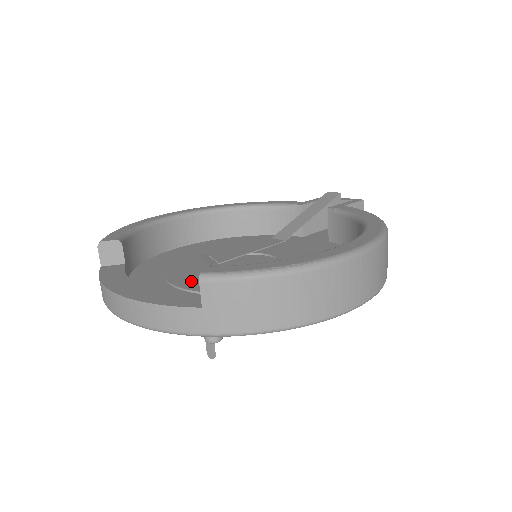
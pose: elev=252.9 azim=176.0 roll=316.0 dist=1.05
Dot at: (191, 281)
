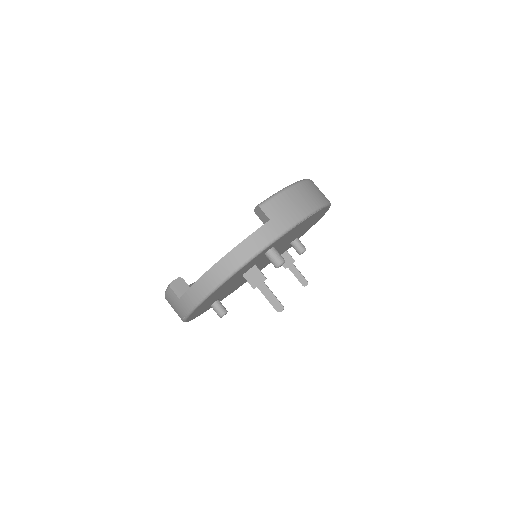
Dot at: occluded
